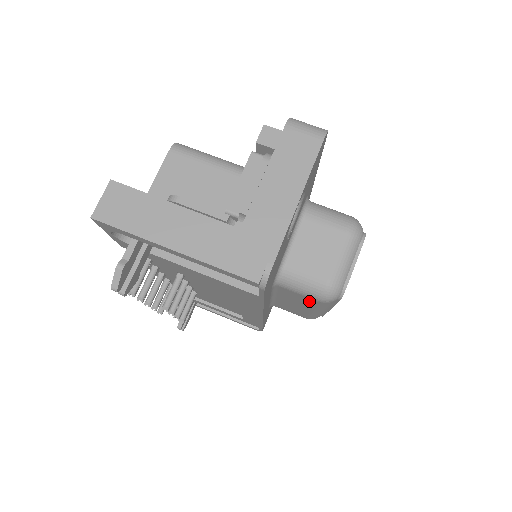
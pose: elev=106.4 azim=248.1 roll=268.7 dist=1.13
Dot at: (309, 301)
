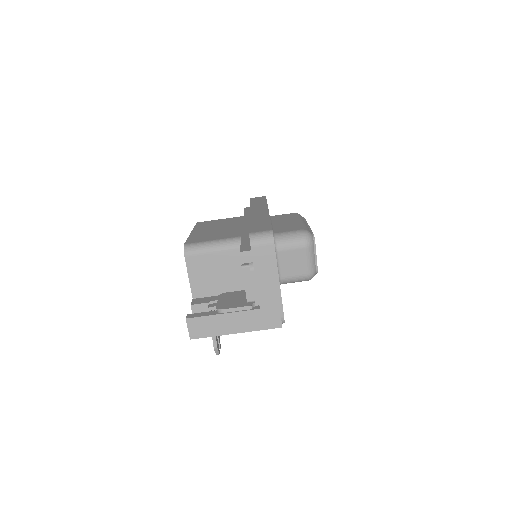
Dot at: occluded
